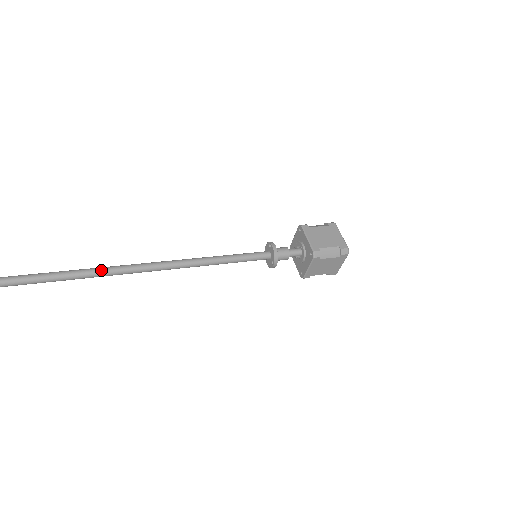
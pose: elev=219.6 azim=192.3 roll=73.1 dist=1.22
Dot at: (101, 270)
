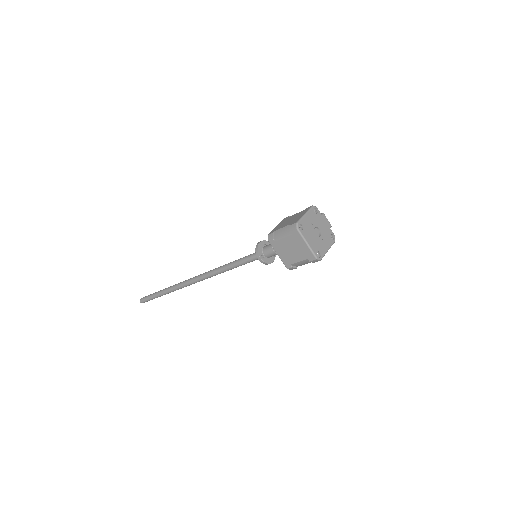
Dot at: (182, 282)
